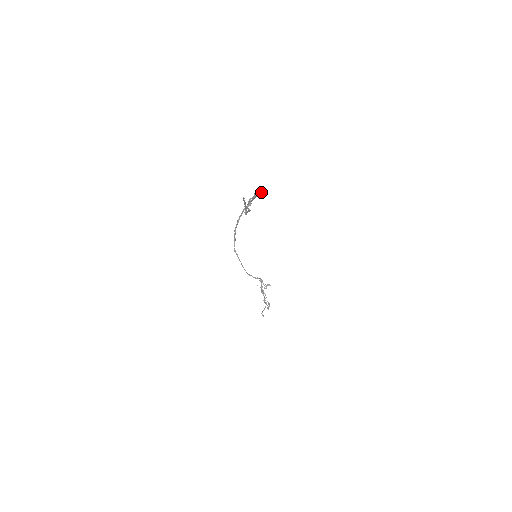
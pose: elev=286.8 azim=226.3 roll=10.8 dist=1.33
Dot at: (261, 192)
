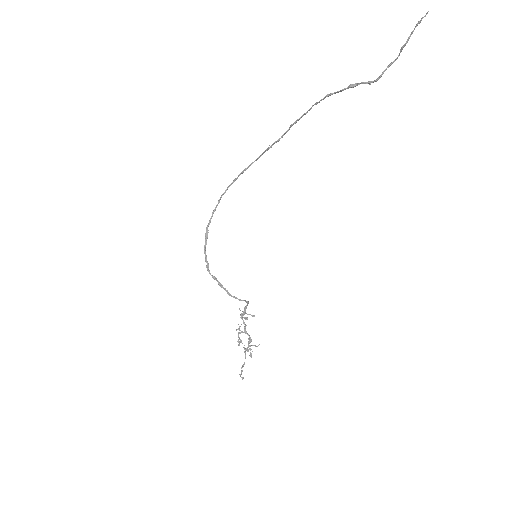
Dot at: (306, 113)
